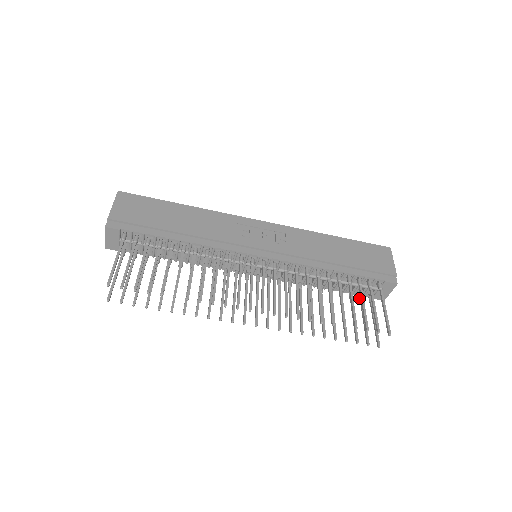
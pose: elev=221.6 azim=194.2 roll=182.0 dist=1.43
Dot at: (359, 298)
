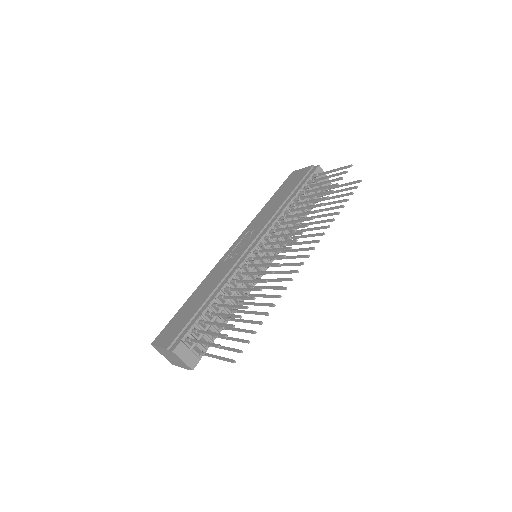
Dot at: (322, 196)
